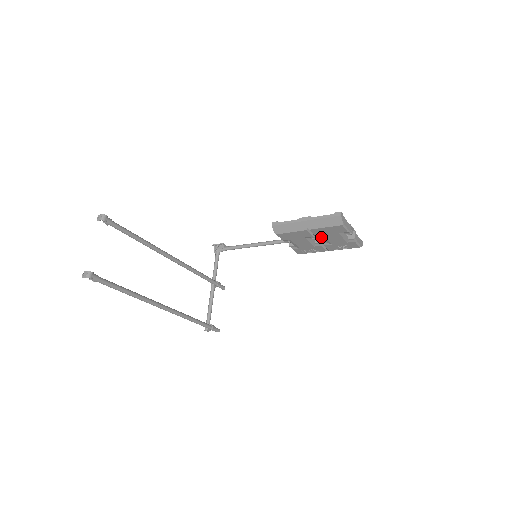
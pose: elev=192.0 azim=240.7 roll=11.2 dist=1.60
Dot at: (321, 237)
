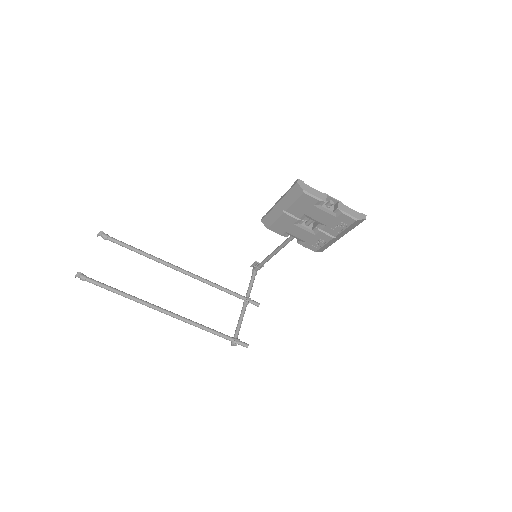
Dot at: (311, 220)
